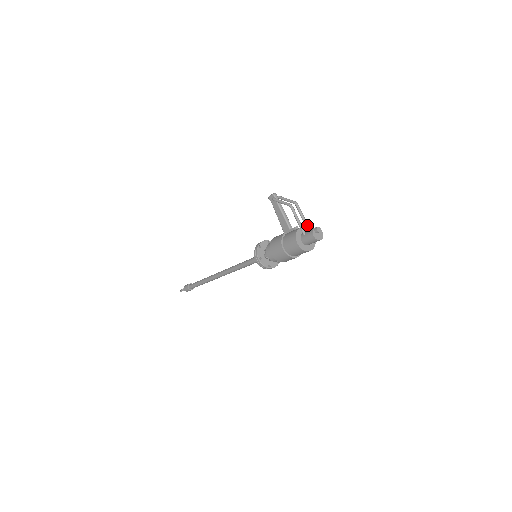
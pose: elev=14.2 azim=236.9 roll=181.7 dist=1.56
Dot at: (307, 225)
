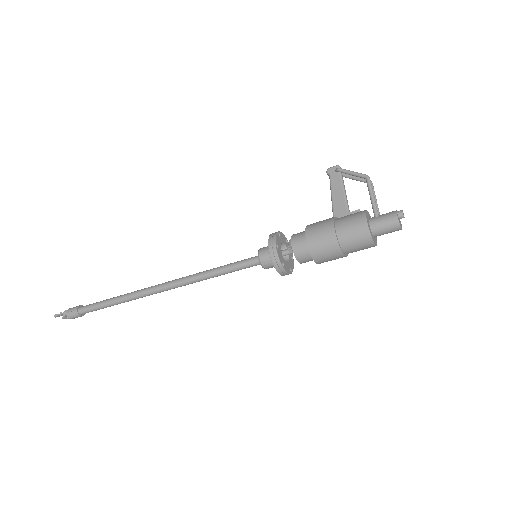
Dot at: occluded
